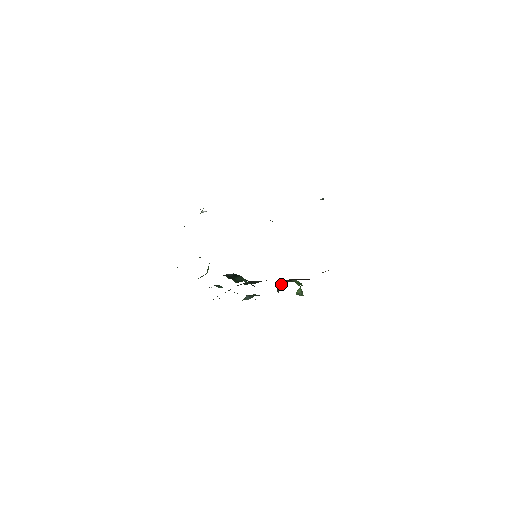
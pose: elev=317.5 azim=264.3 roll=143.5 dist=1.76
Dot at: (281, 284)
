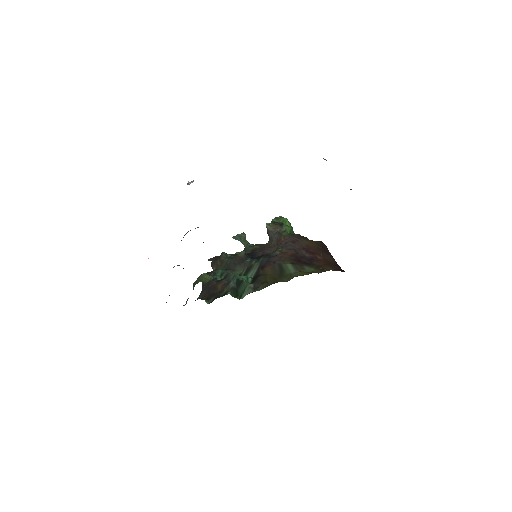
Dot at: (273, 235)
